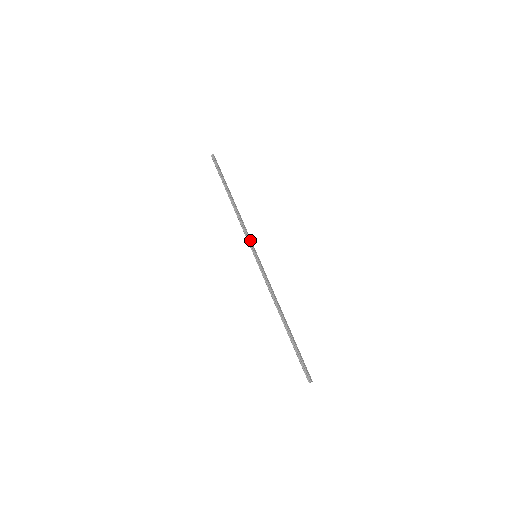
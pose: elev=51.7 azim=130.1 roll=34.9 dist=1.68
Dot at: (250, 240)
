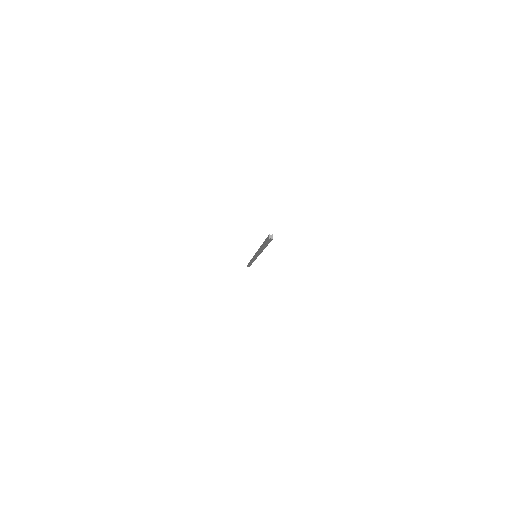
Dot at: occluded
